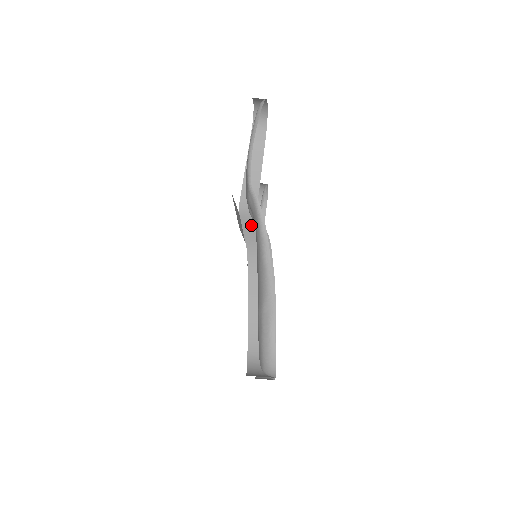
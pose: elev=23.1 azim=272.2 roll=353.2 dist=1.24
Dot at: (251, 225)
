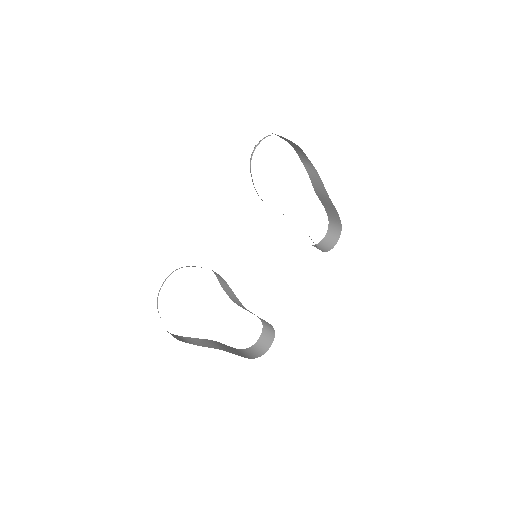
Dot at: (225, 287)
